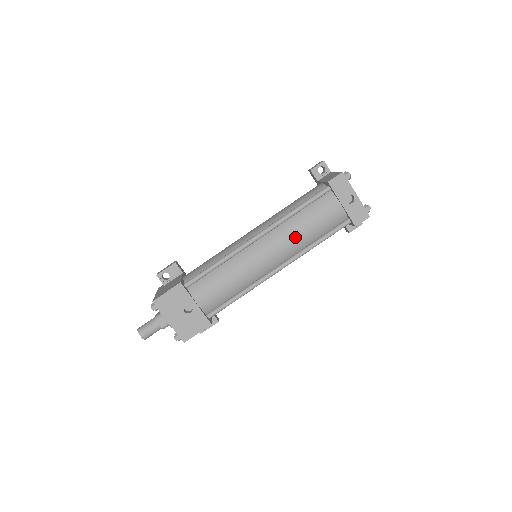
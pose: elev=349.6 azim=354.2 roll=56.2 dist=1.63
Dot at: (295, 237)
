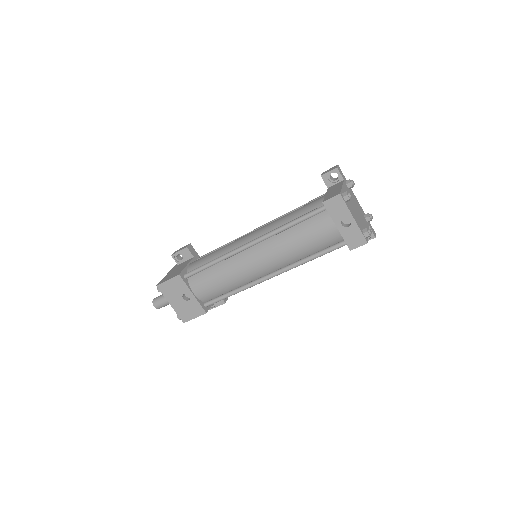
Dot at: (286, 251)
